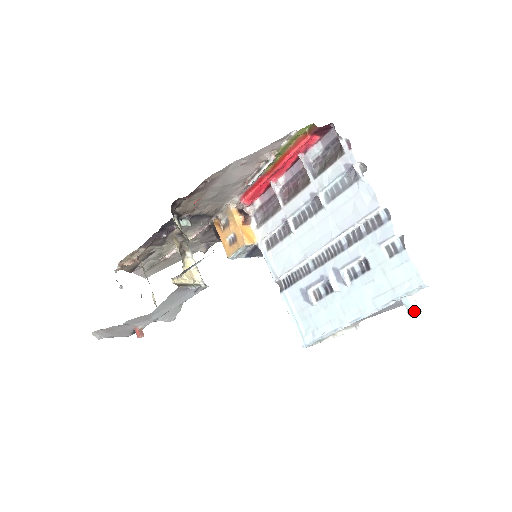
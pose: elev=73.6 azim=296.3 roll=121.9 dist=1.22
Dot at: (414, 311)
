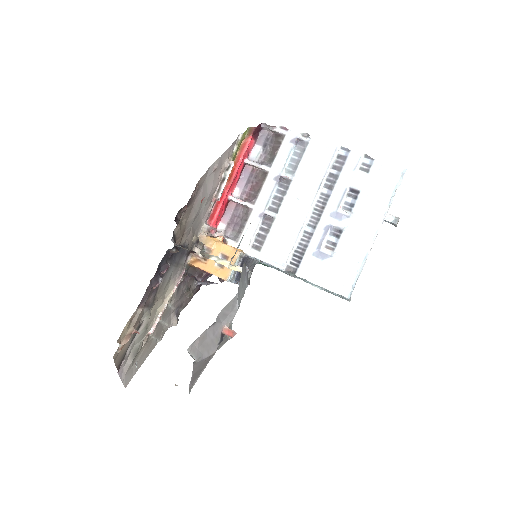
Dot at: (397, 218)
